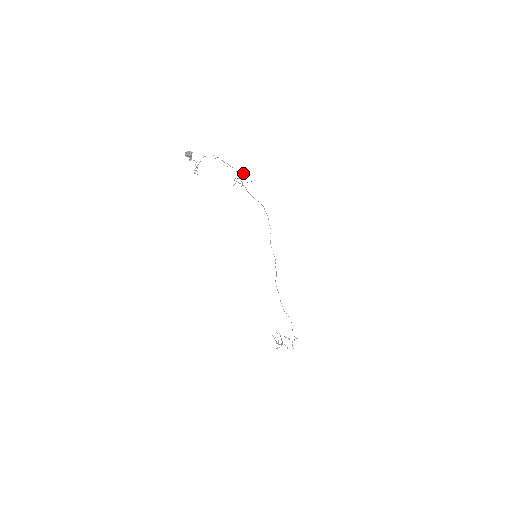
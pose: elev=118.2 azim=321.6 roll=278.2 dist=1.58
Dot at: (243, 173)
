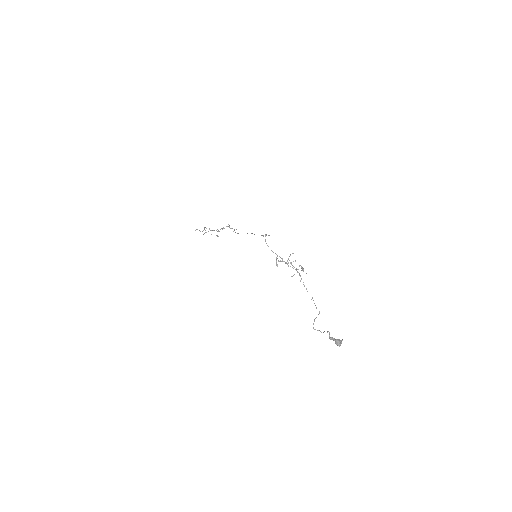
Dot at: occluded
